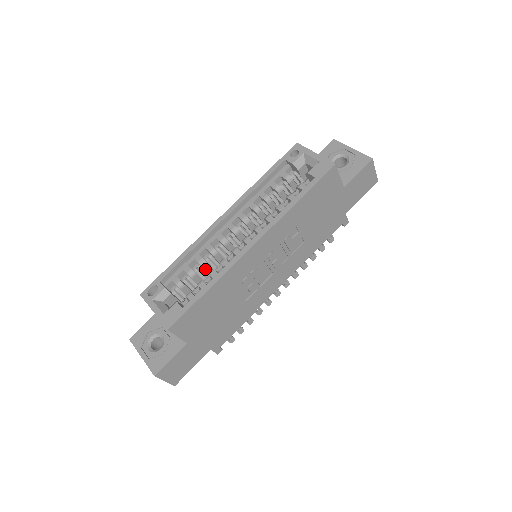
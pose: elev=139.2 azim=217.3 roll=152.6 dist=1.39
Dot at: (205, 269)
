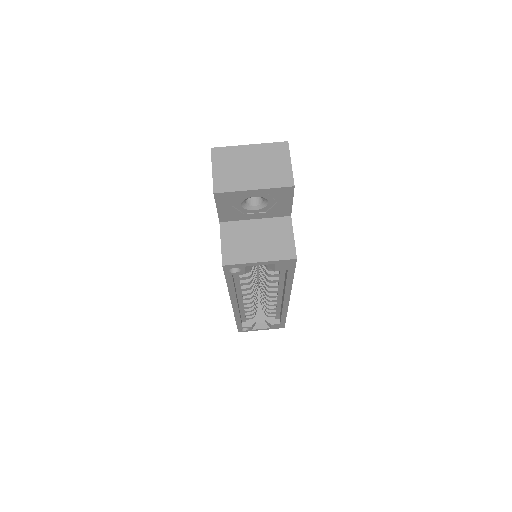
Dot at: occluded
